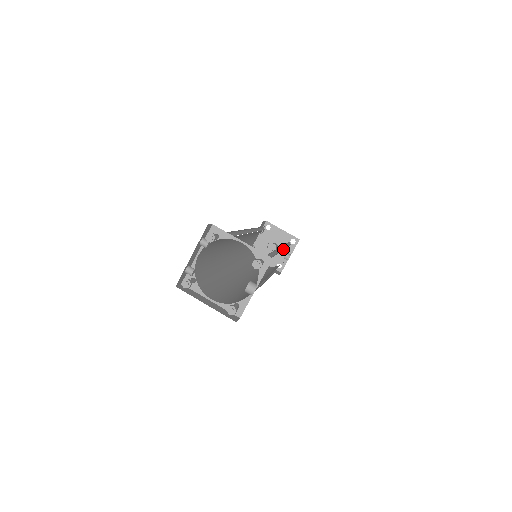
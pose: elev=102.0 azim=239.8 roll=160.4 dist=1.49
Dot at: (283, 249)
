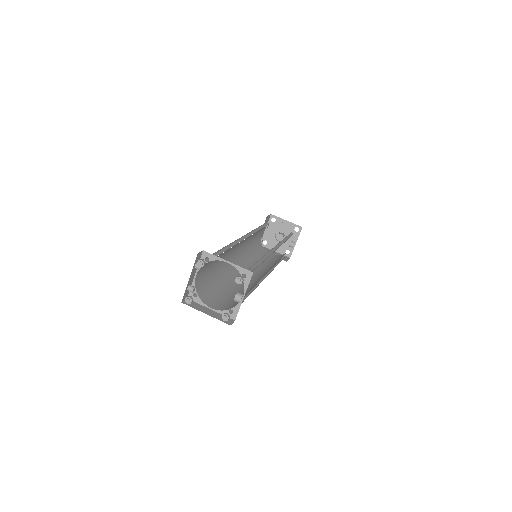
Dot at: occluded
